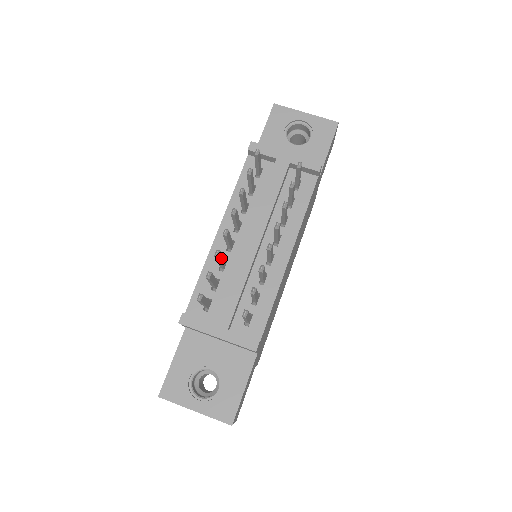
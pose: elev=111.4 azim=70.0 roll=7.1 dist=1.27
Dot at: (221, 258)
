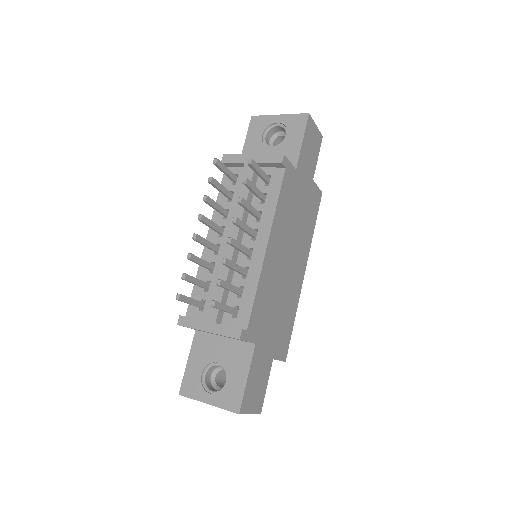
Dot at: (199, 260)
